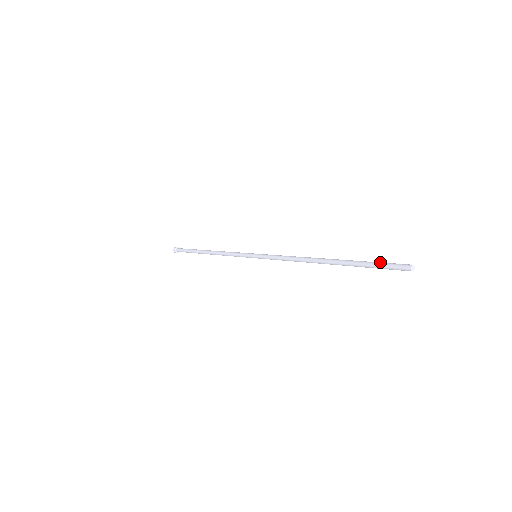
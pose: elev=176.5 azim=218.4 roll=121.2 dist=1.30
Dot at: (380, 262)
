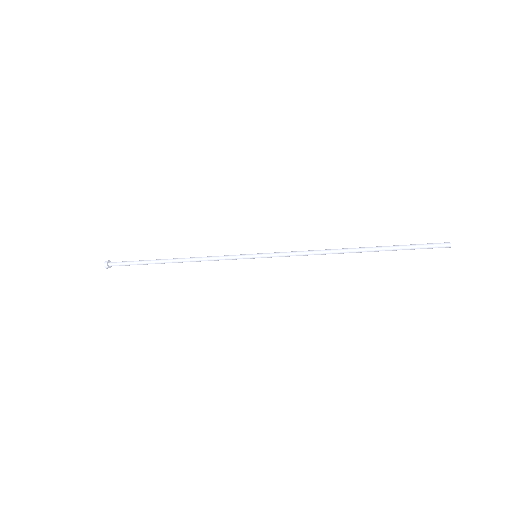
Dot at: (418, 244)
